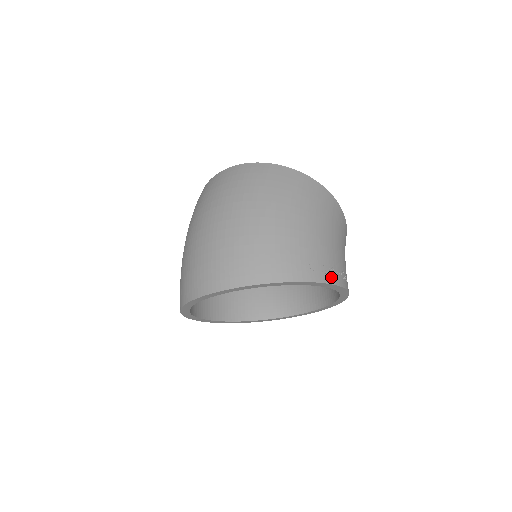
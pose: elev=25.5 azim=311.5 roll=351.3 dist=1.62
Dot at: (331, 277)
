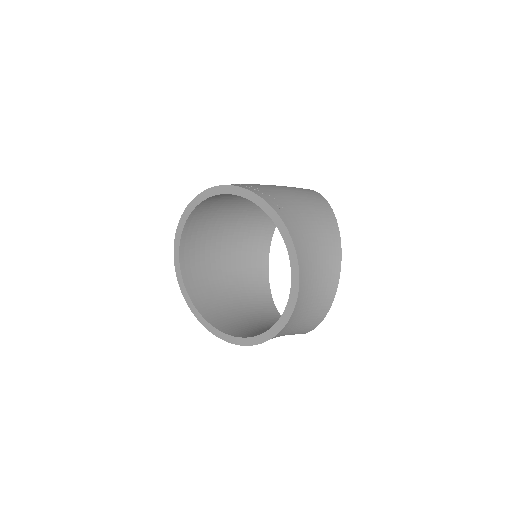
Dot at: (249, 188)
